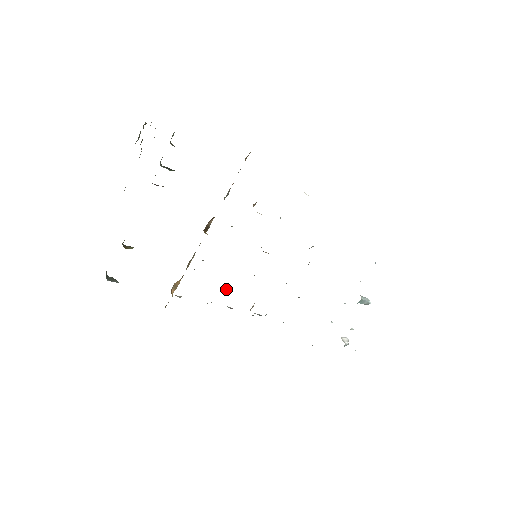
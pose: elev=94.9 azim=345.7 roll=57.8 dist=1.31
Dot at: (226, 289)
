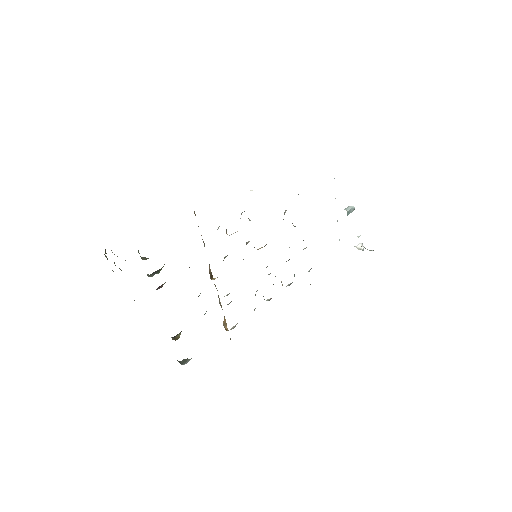
Dot at: (256, 291)
